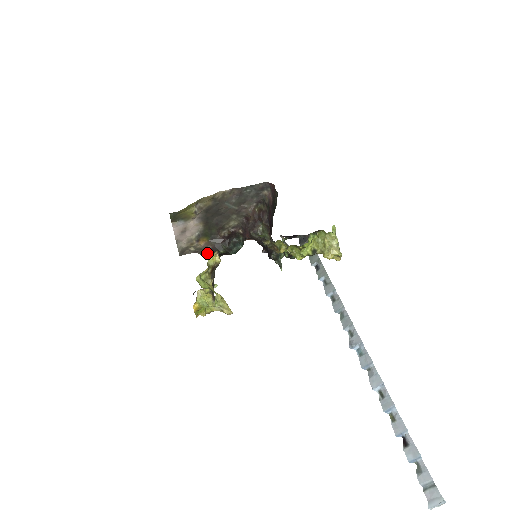
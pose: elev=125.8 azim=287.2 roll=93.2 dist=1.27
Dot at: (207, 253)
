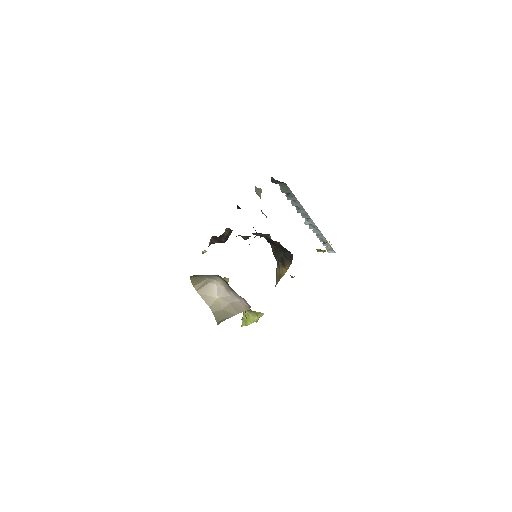
Dot at: occluded
